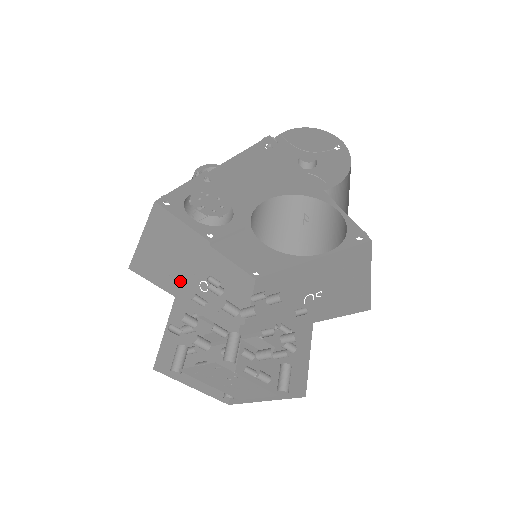
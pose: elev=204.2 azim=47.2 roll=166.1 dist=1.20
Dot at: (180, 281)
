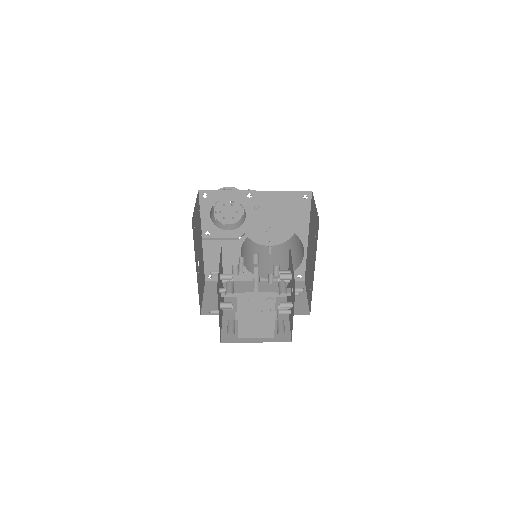
Dot at: occluded
